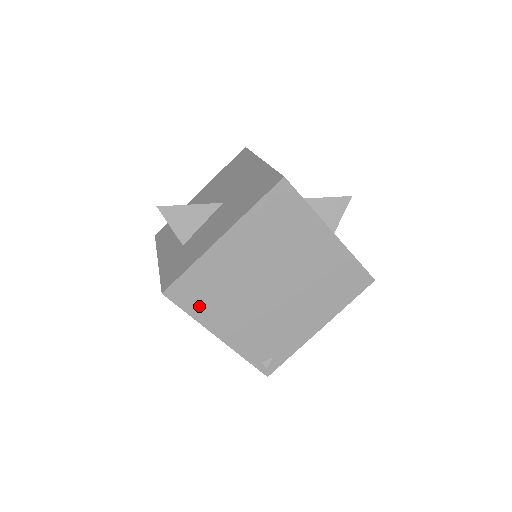
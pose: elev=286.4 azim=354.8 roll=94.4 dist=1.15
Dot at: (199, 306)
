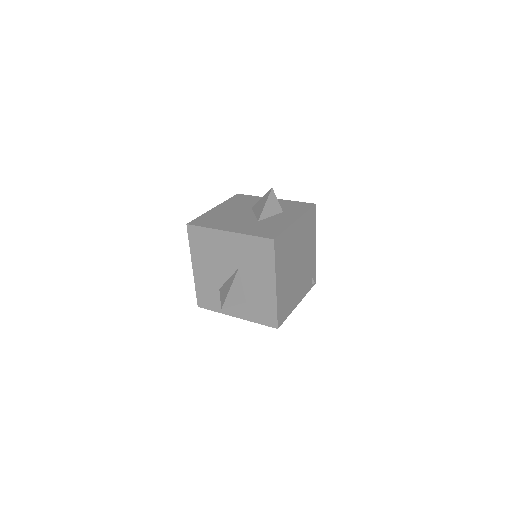
Dot at: (287, 310)
